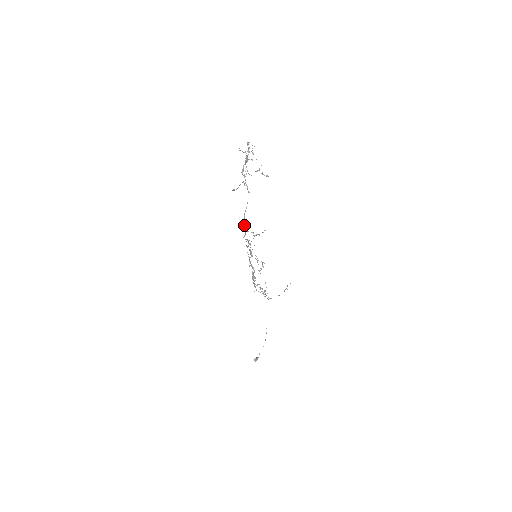
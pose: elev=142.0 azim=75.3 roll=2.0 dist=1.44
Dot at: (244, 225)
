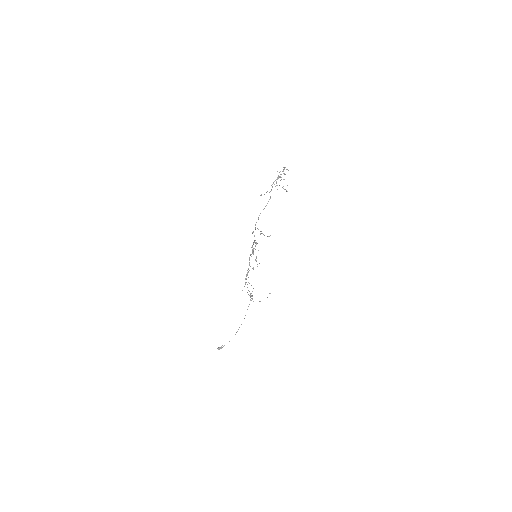
Dot at: occluded
